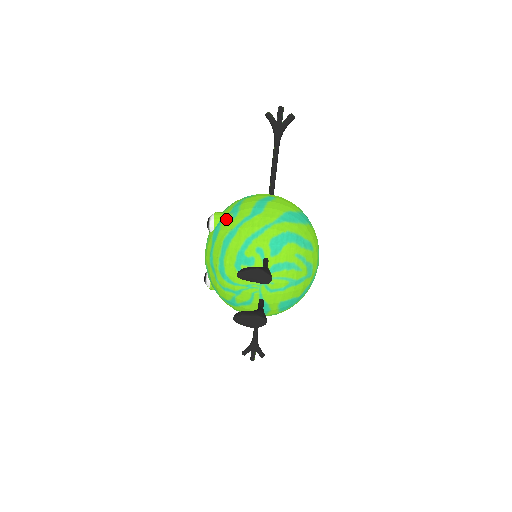
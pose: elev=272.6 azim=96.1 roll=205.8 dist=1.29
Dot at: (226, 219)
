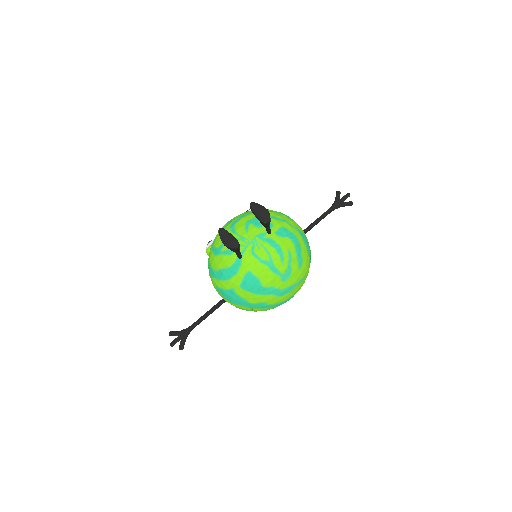
Dot at: occluded
